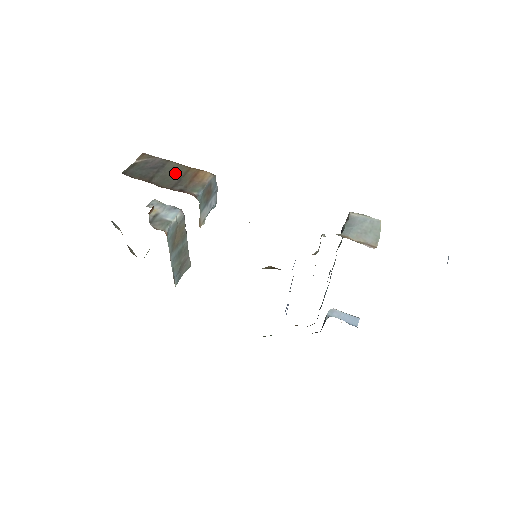
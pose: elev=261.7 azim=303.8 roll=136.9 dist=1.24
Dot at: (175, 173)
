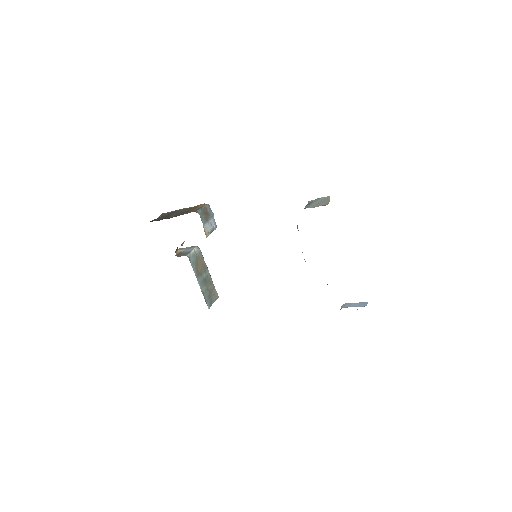
Dot at: (183, 211)
